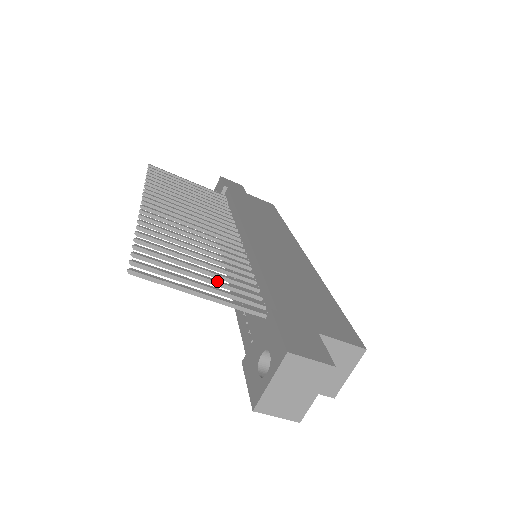
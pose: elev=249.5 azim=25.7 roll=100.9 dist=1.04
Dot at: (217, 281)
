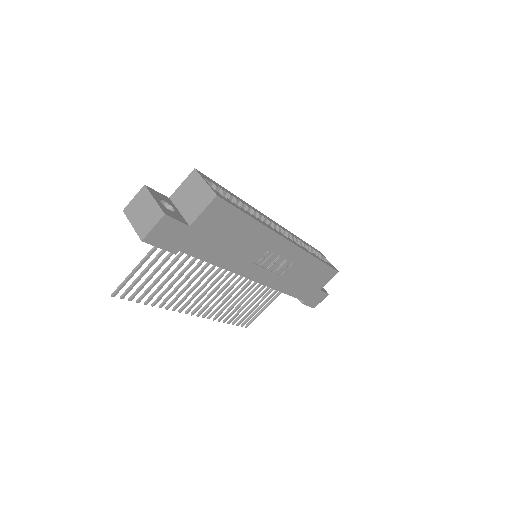
Dot at: (163, 261)
